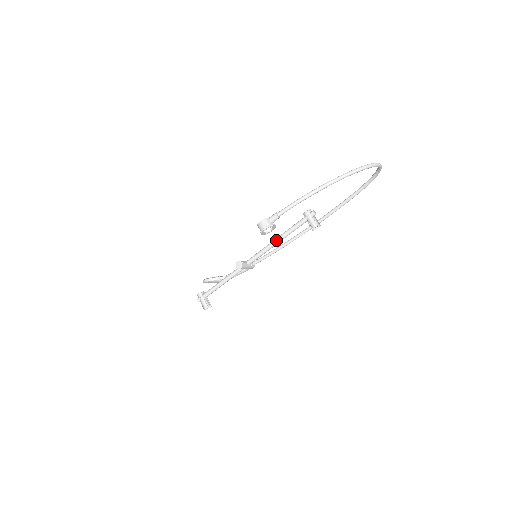
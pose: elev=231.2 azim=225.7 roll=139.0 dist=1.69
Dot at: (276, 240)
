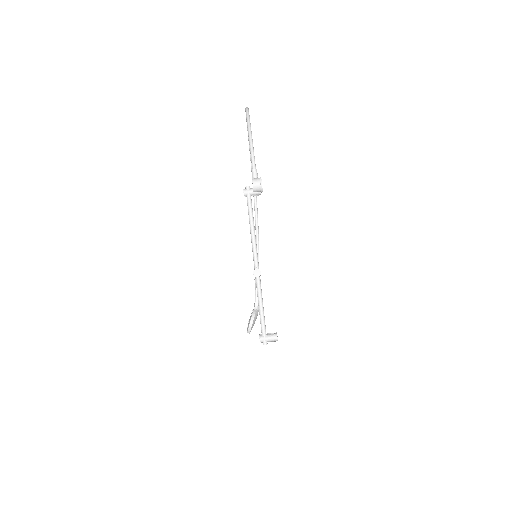
Dot at: (252, 230)
